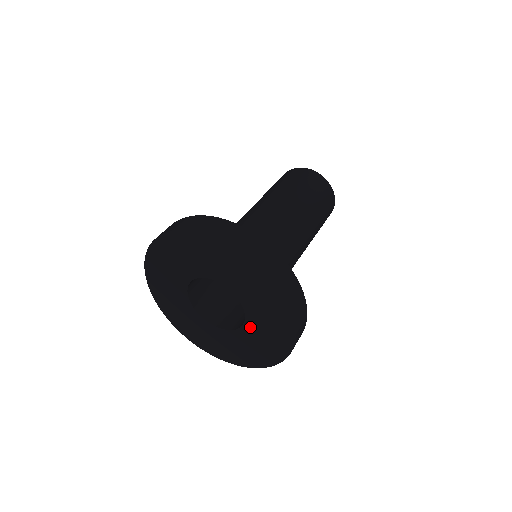
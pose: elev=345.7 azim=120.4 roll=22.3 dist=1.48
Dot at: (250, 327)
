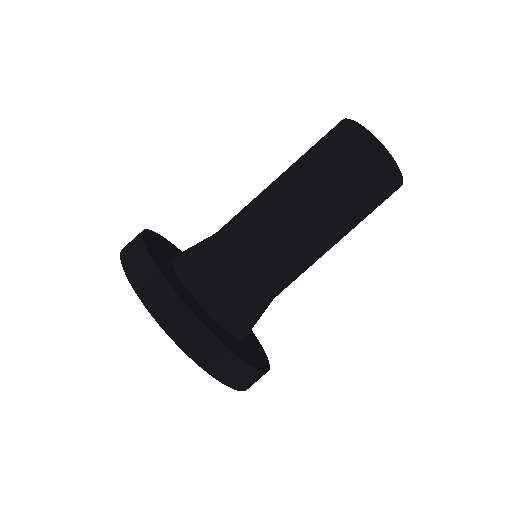
Dot at: occluded
